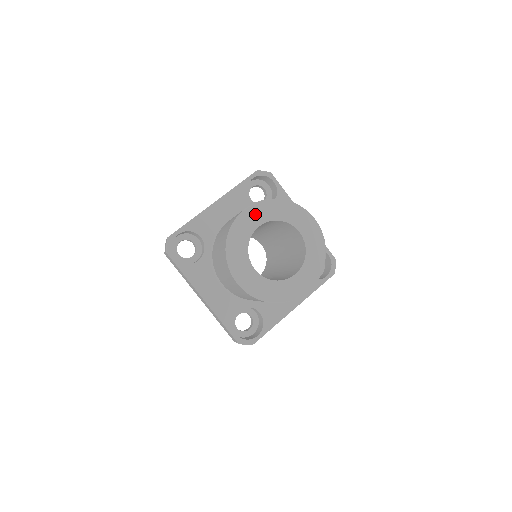
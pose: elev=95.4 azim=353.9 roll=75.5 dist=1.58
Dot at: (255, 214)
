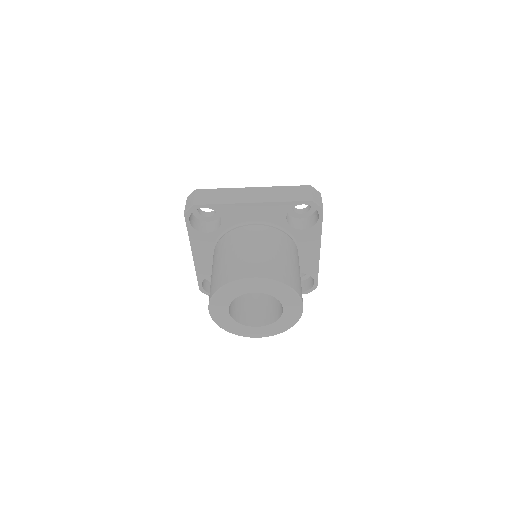
Dot at: (217, 309)
